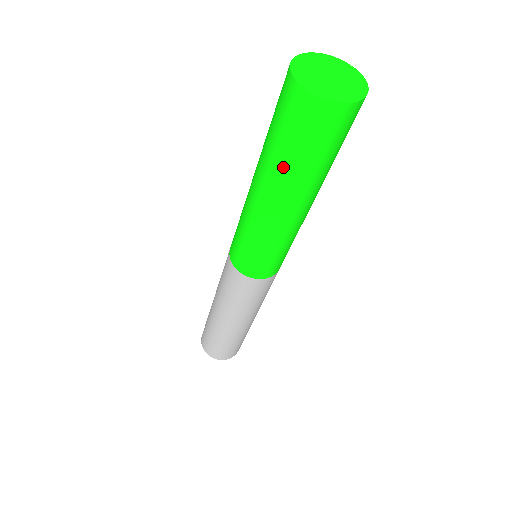
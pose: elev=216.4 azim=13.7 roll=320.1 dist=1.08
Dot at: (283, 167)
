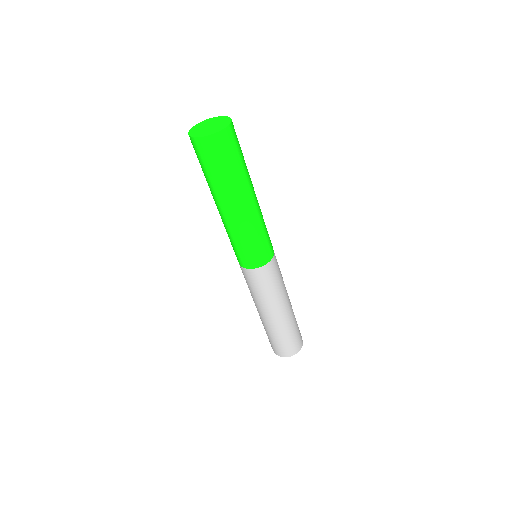
Dot at: (216, 184)
